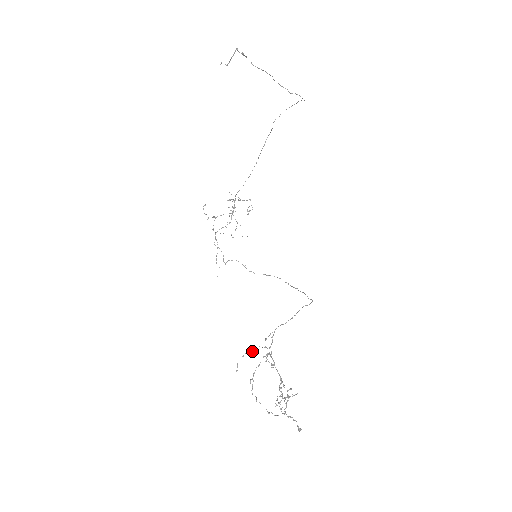
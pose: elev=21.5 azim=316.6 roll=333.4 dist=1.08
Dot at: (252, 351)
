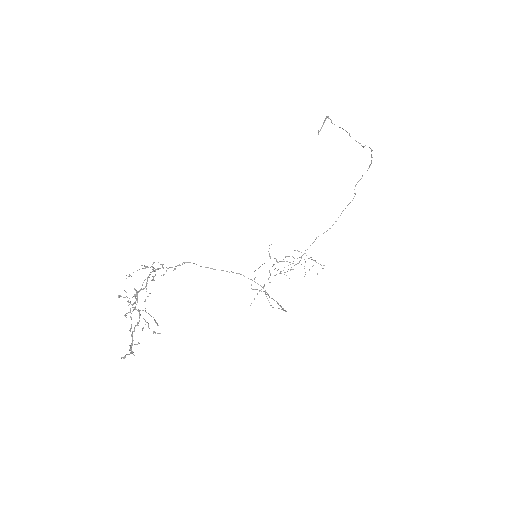
Dot at: (153, 268)
